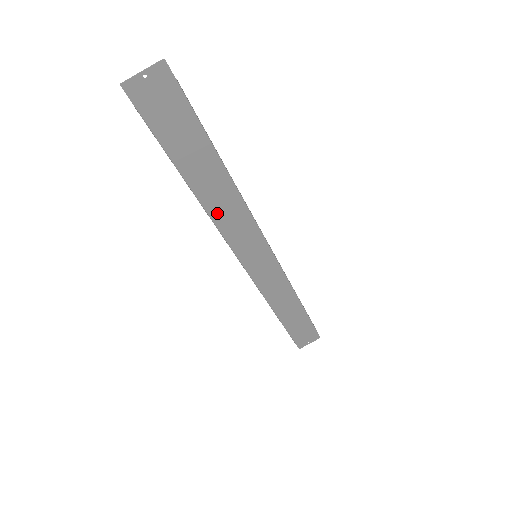
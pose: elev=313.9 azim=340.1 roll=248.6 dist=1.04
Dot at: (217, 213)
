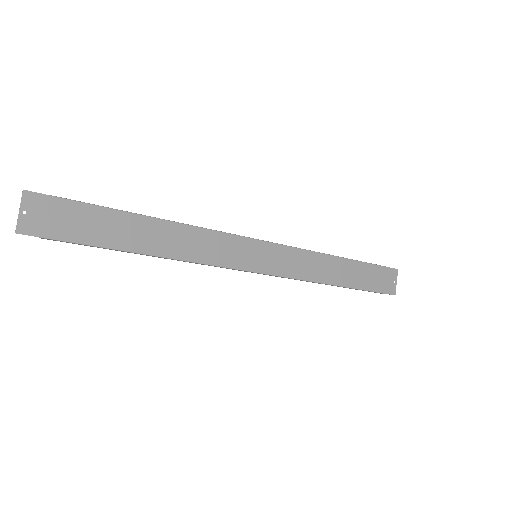
Dot at: (185, 253)
